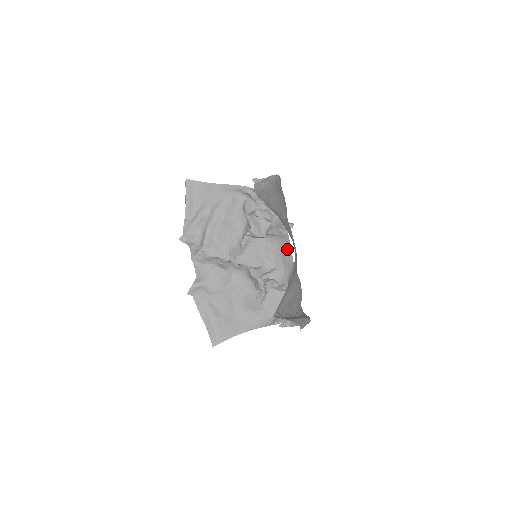
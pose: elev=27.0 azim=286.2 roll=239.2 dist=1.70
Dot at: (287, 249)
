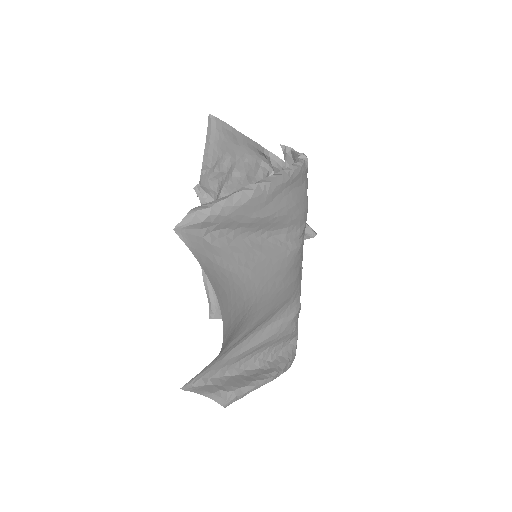
Dot at: occluded
